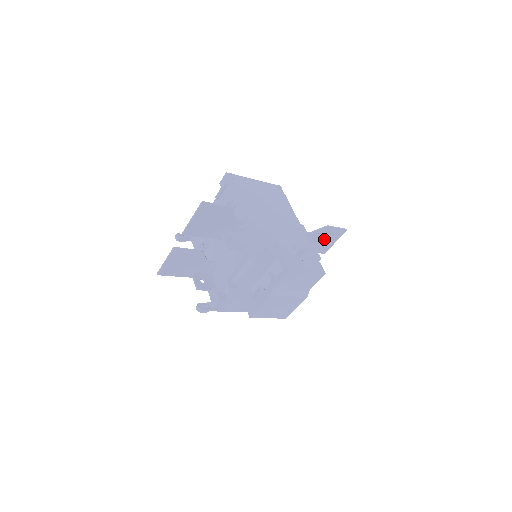
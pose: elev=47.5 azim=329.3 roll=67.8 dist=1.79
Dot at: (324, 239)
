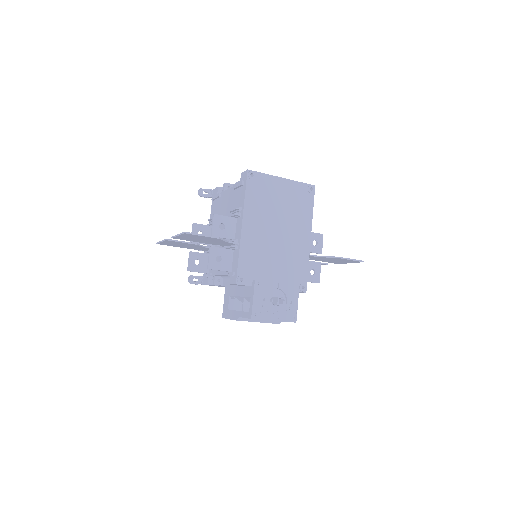
Dot at: (336, 260)
